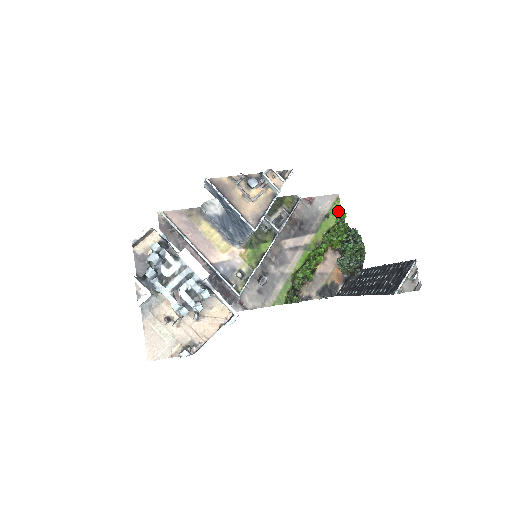
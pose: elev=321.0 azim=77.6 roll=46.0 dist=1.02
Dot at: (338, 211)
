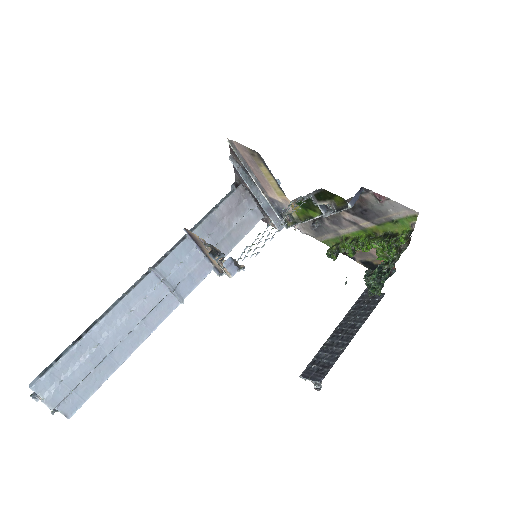
Dot at: (410, 226)
